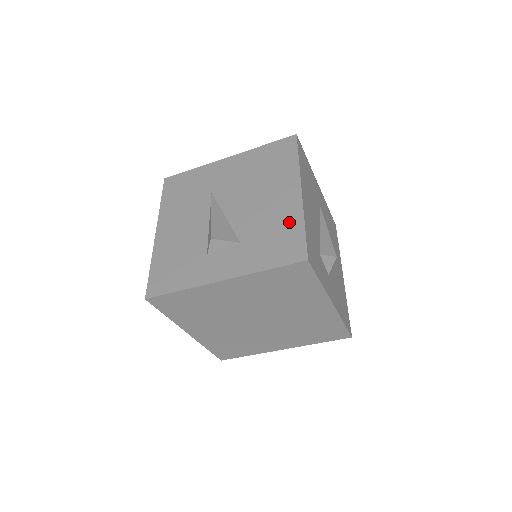
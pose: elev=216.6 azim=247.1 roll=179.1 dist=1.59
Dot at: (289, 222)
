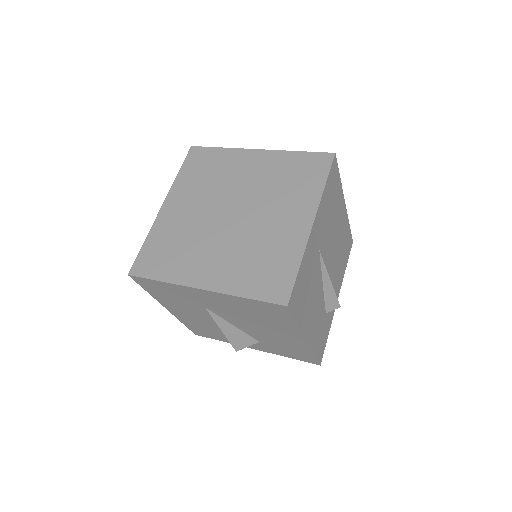
Dot at: (300, 350)
